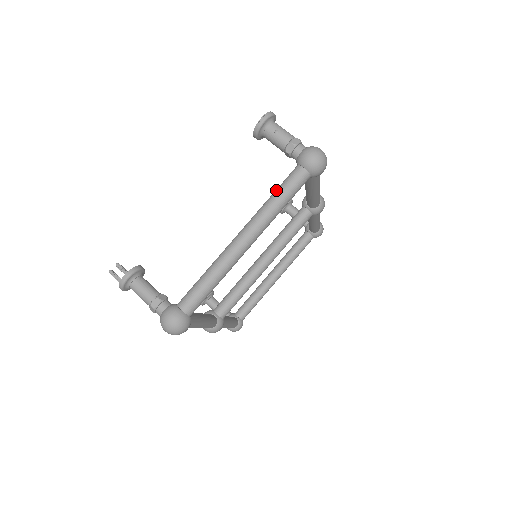
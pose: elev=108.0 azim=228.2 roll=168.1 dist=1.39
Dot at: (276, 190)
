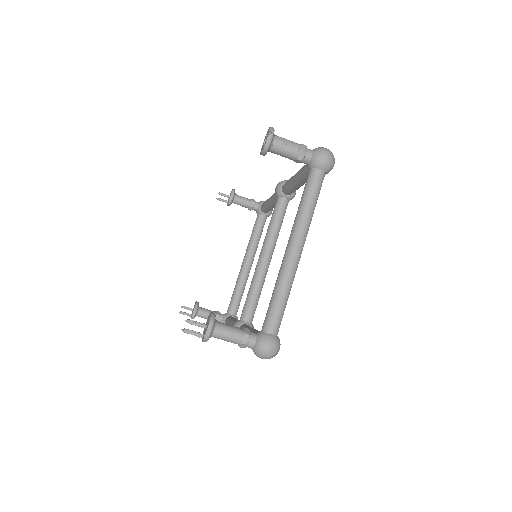
Dot at: (304, 197)
